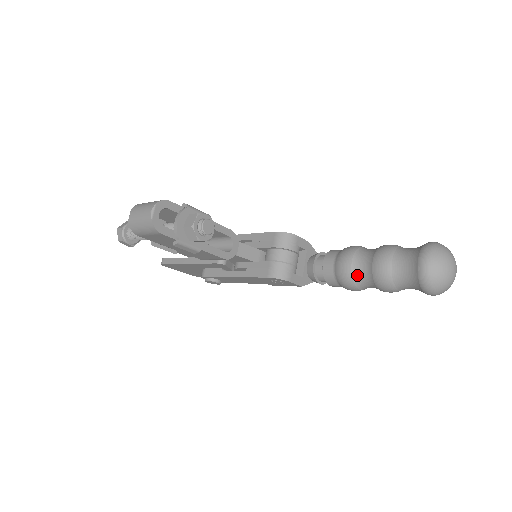
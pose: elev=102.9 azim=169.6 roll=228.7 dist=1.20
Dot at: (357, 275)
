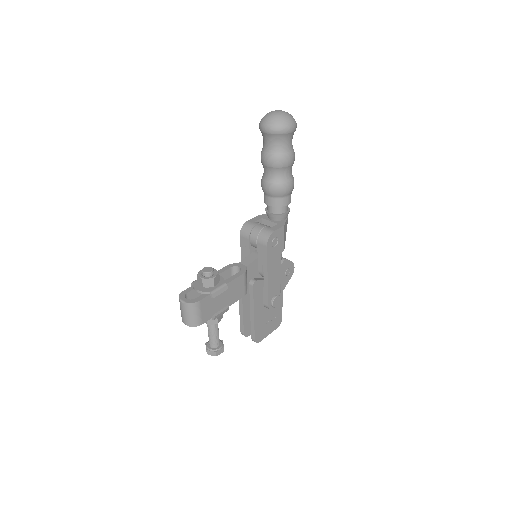
Dot at: (276, 180)
